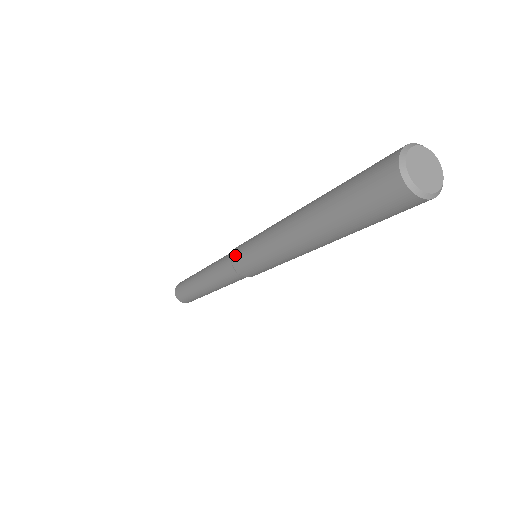
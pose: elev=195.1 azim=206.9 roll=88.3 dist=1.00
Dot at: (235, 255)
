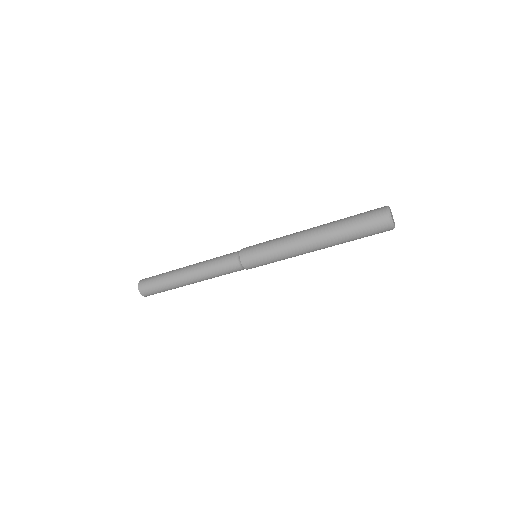
Dot at: (245, 248)
